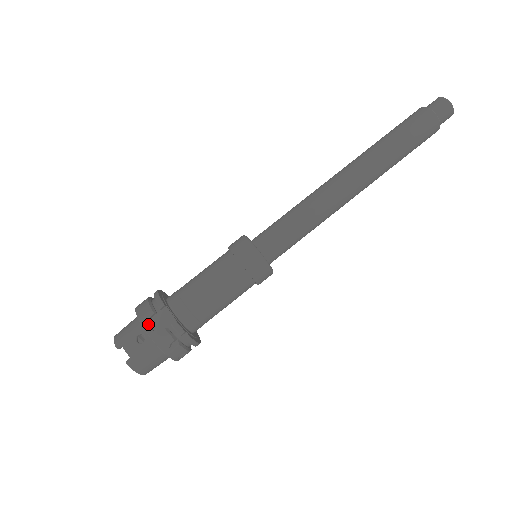
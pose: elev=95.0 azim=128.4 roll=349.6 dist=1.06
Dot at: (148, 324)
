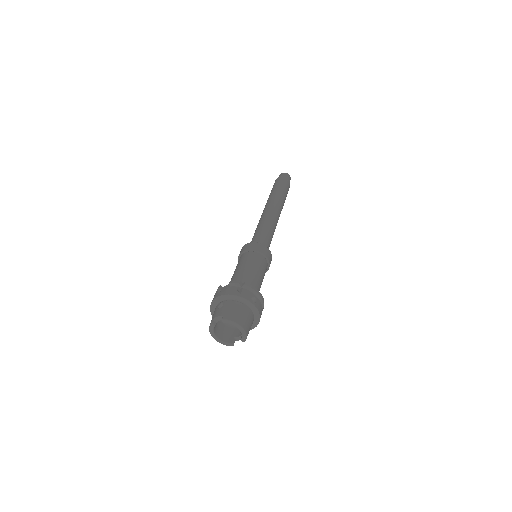
Dot at: (217, 295)
